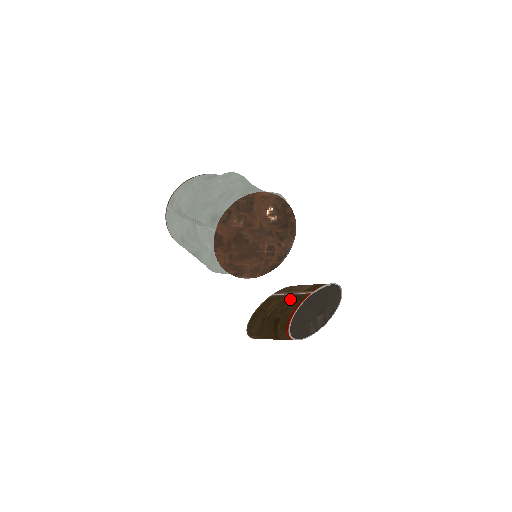
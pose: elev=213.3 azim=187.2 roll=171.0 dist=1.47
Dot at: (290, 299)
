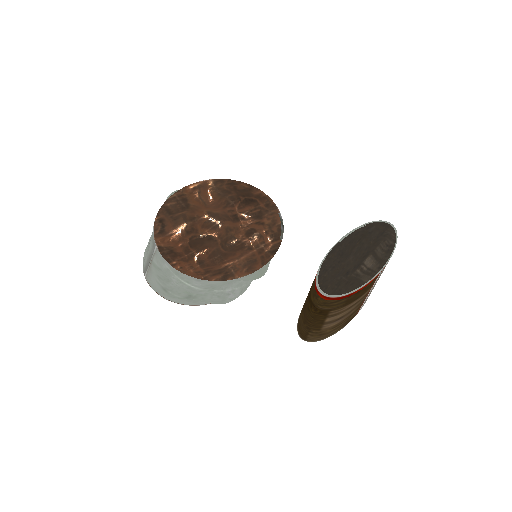
Dot at: occluded
